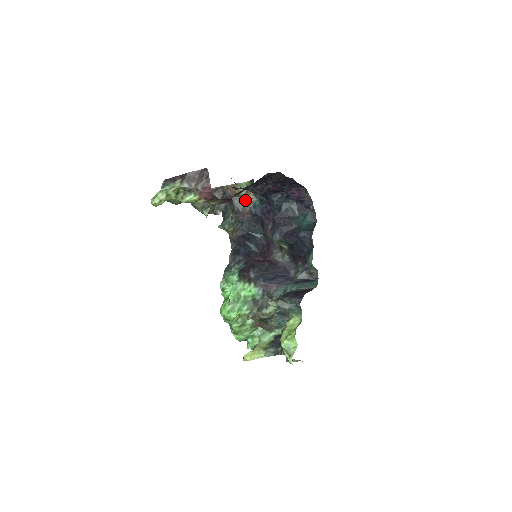
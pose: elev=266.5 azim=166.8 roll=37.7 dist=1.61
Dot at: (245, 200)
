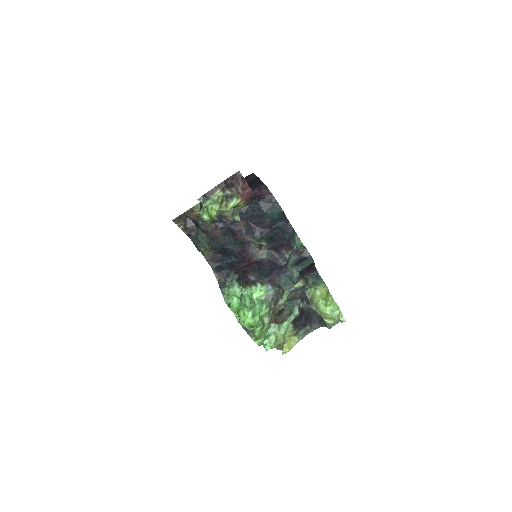
Dot at: occluded
